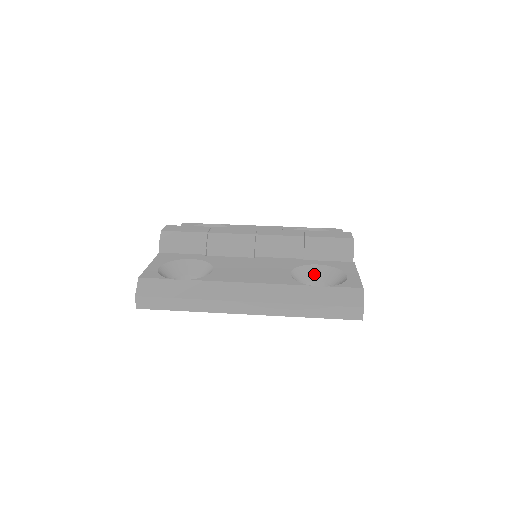
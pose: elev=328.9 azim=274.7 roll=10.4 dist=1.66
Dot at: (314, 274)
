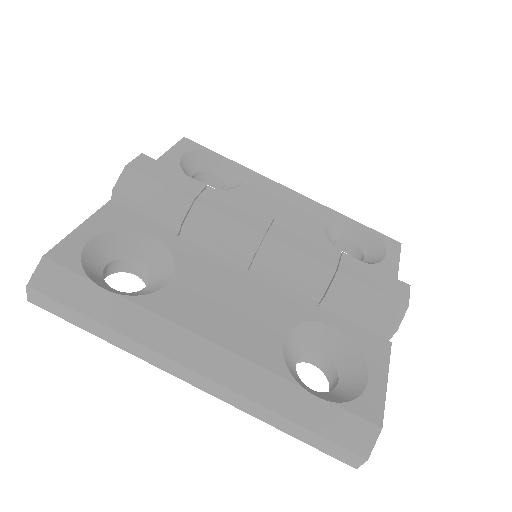
Dot at: (323, 341)
